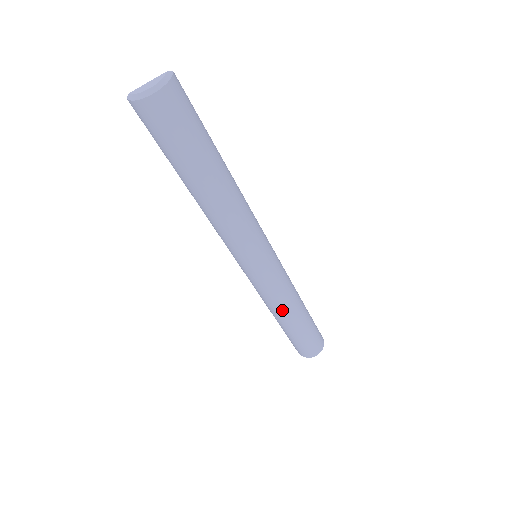
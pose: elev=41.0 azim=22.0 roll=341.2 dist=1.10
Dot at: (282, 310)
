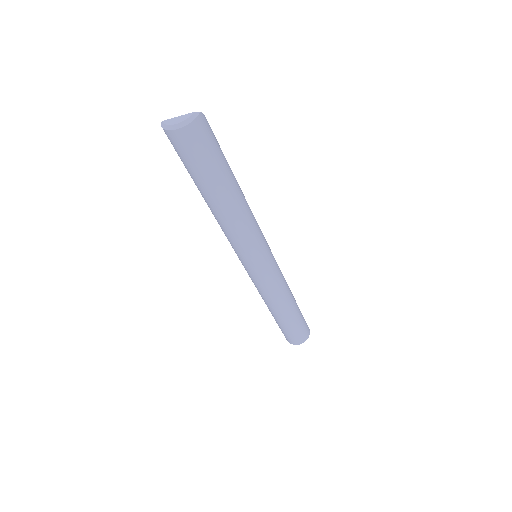
Dot at: (270, 303)
